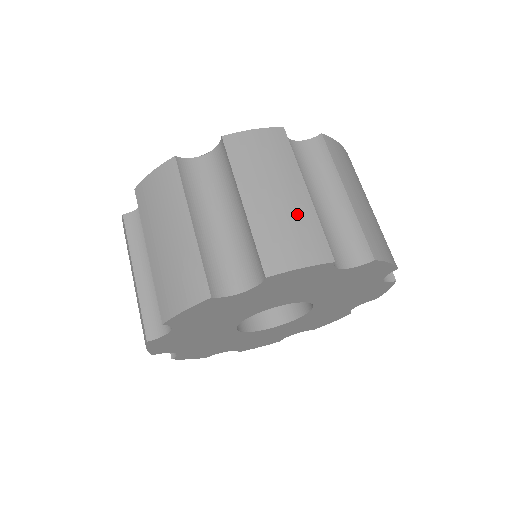
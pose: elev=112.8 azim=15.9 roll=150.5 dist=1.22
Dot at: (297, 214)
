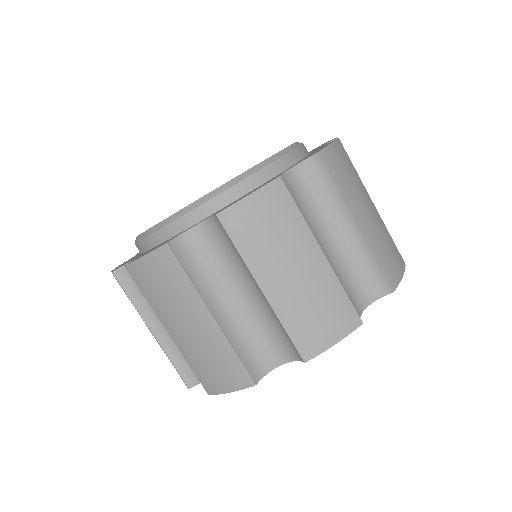
Dot at: (382, 228)
